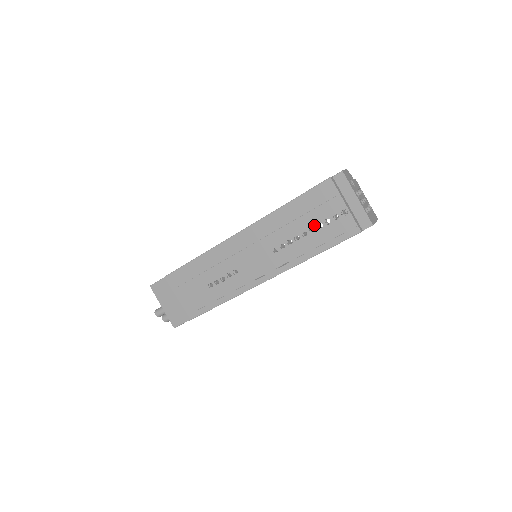
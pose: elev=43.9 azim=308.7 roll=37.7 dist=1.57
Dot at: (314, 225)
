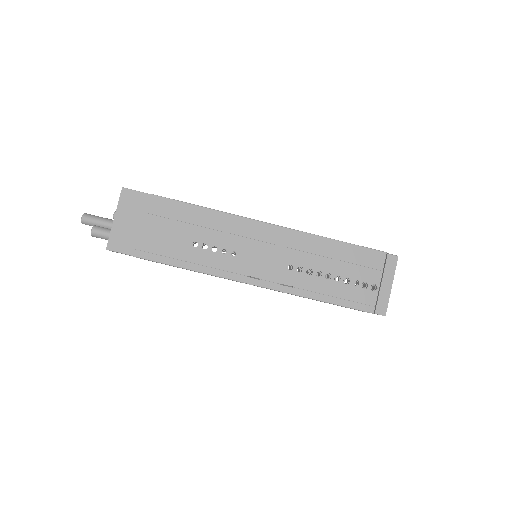
Dot at: (342, 276)
